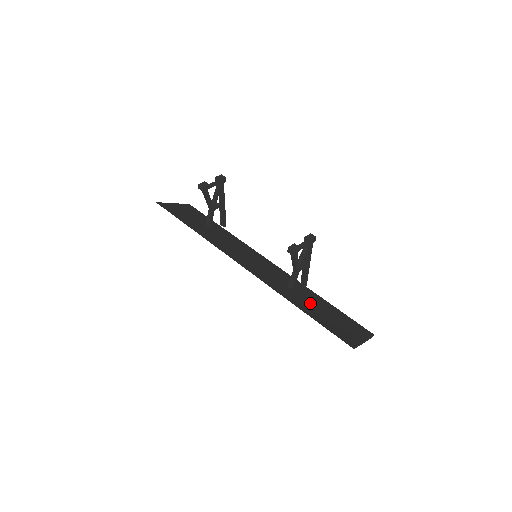
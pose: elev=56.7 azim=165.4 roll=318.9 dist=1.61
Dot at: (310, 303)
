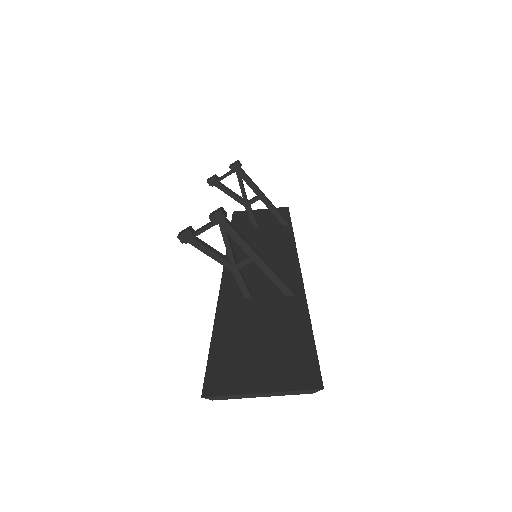
Dot at: (257, 320)
